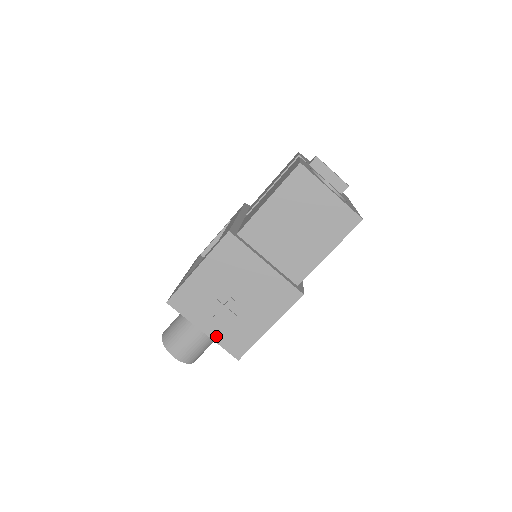
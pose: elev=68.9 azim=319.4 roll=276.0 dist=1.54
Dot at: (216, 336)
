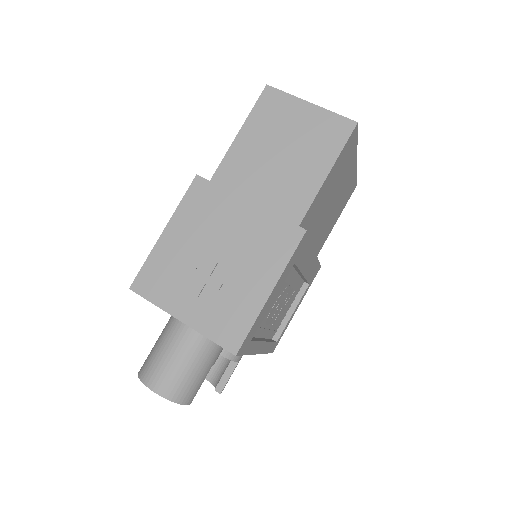
Dot at: (199, 323)
